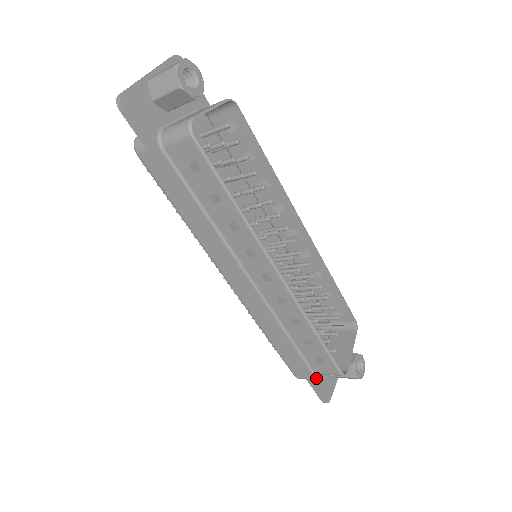
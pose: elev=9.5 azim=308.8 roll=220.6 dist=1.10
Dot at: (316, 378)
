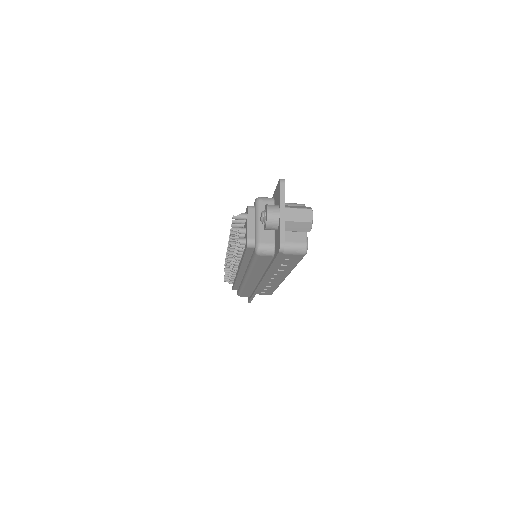
Dot at: occluded
